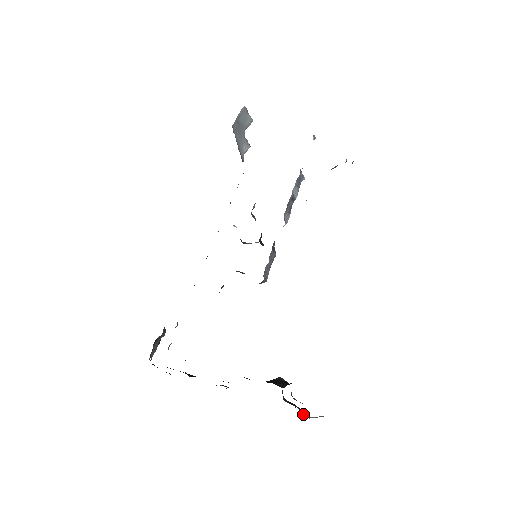
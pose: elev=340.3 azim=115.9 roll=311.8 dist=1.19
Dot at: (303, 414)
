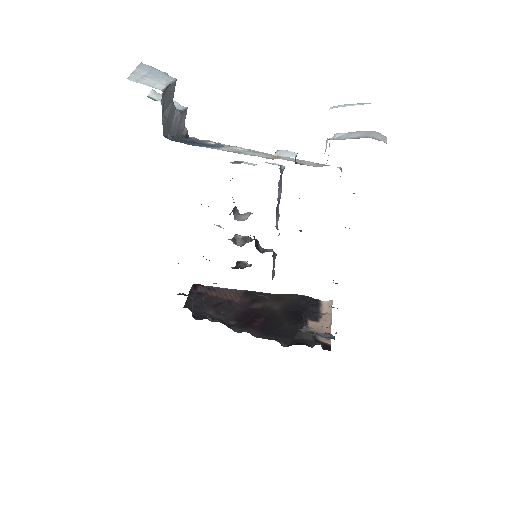
Dot at: (319, 312)
